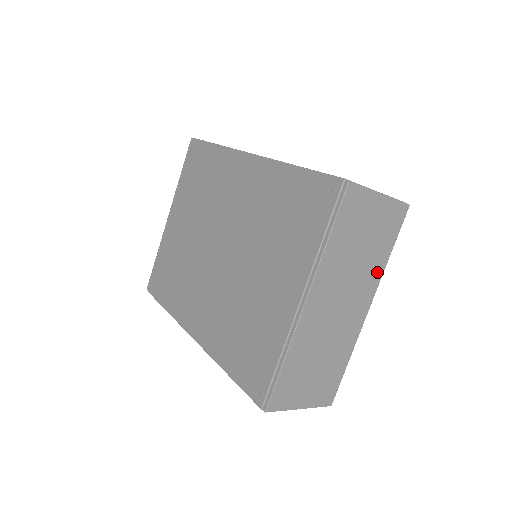
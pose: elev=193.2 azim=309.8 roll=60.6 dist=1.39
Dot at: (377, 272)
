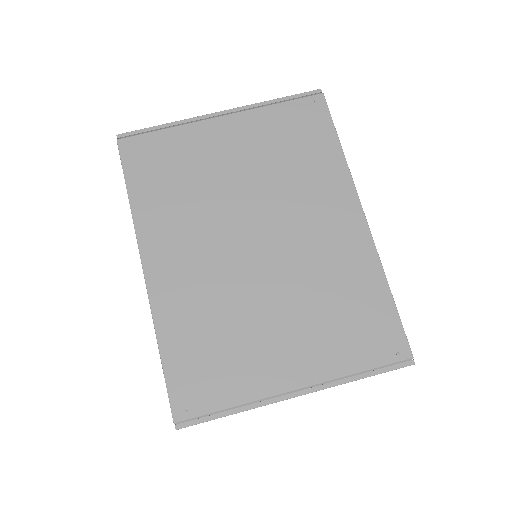
Dot at: occluded
